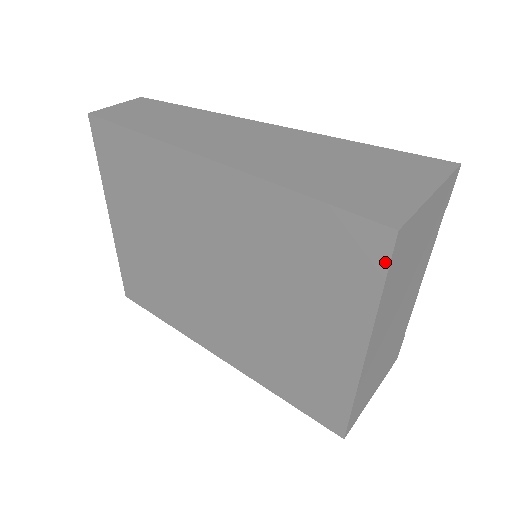
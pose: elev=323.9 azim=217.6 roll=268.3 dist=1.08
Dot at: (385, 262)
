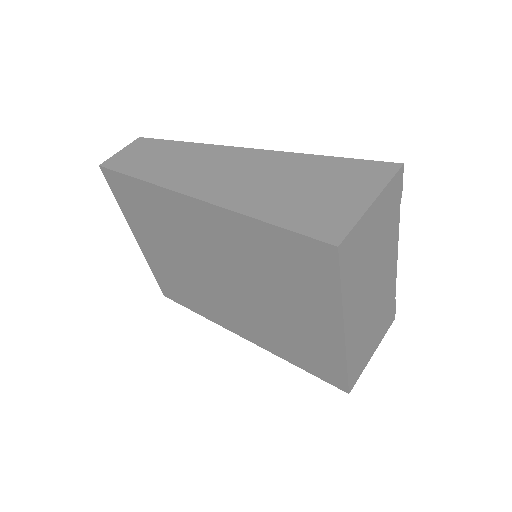
Dot at: (336, 268)
